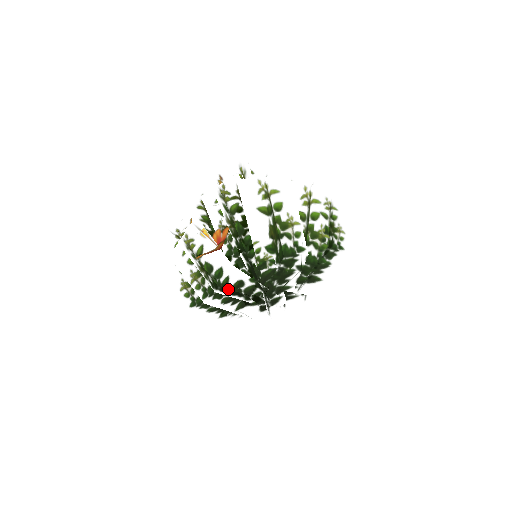
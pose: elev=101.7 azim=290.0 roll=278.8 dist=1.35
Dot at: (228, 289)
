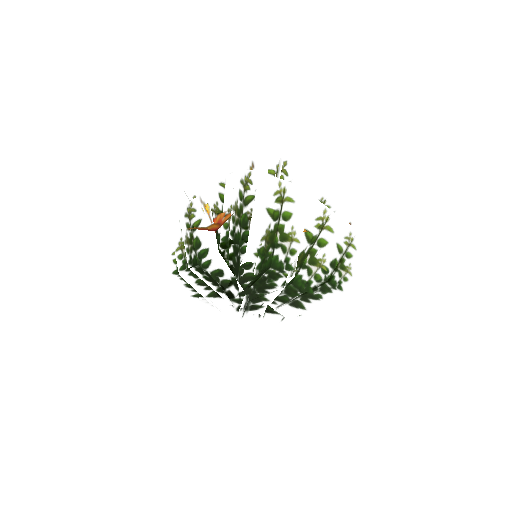
Dot at: (206, 272)
